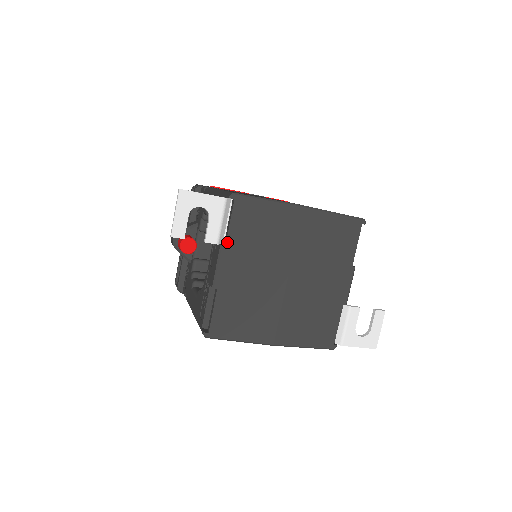
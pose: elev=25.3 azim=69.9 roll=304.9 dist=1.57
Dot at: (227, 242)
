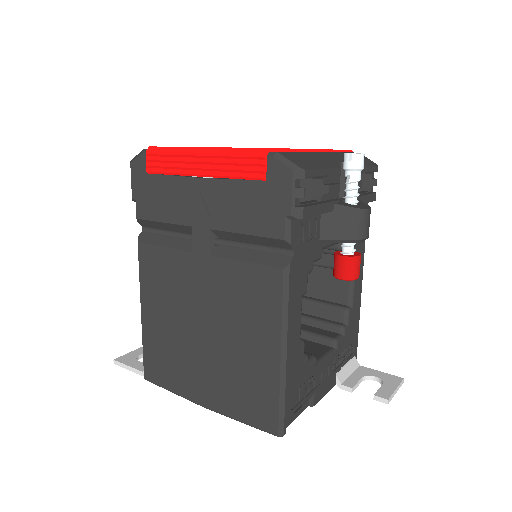
Dot at: occluded
